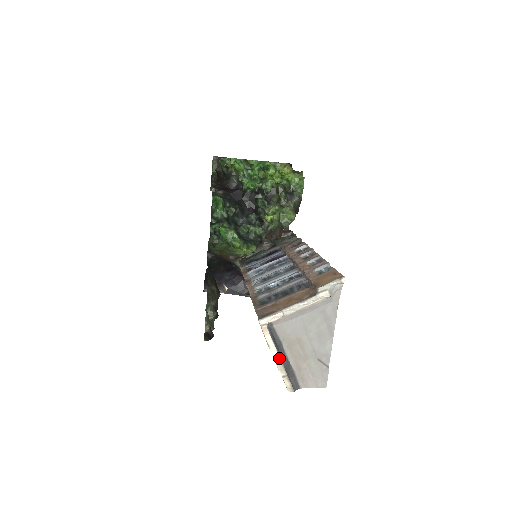
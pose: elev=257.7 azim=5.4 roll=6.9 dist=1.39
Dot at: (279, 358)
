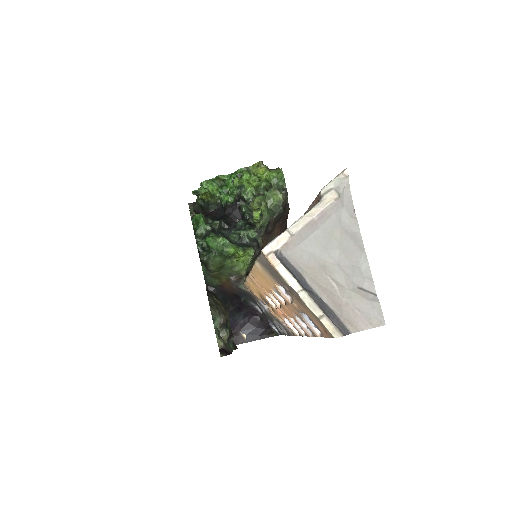
Dot at: (305, 293)
